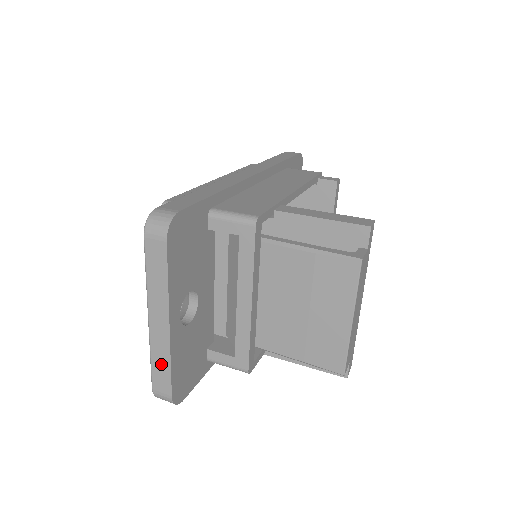
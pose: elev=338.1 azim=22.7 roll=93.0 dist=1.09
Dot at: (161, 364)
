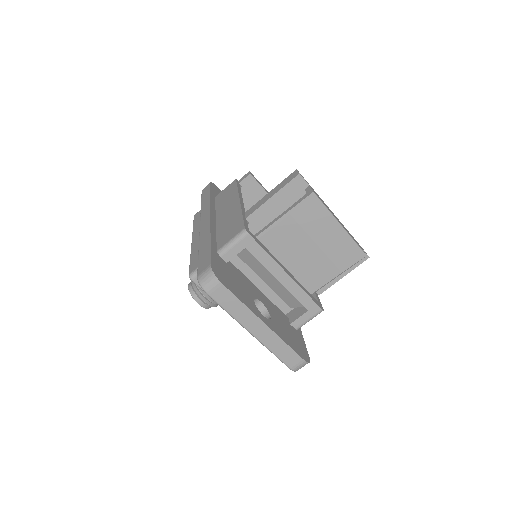
Dot at: (281, 349)
